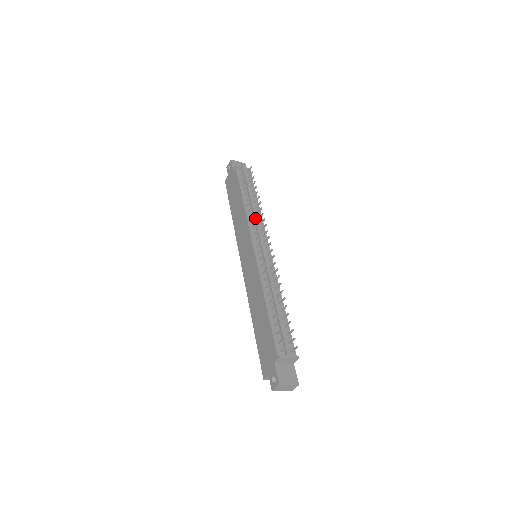
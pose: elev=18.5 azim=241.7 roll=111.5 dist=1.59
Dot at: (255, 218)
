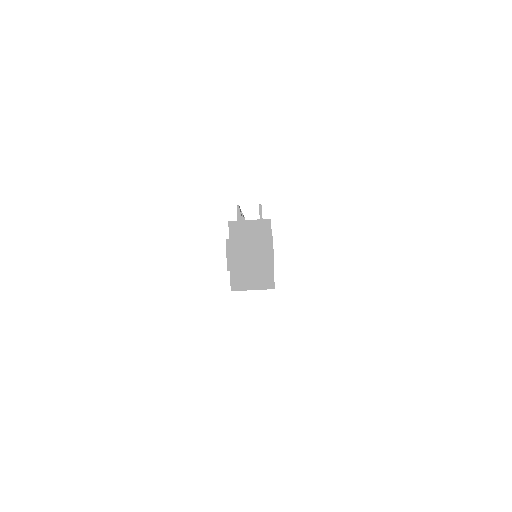
Dot at: occluded
